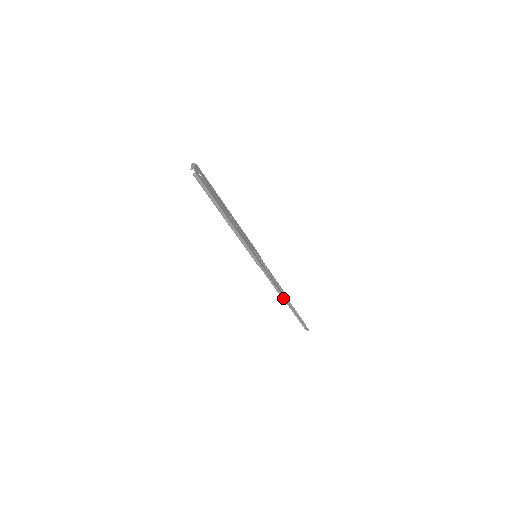
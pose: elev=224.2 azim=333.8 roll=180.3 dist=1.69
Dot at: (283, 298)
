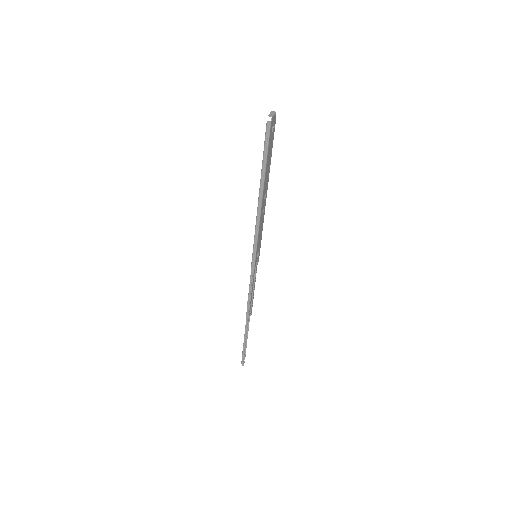
Dot at: (247, 317)
